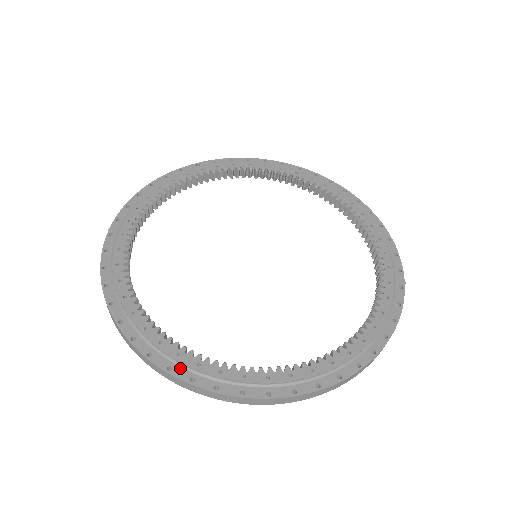
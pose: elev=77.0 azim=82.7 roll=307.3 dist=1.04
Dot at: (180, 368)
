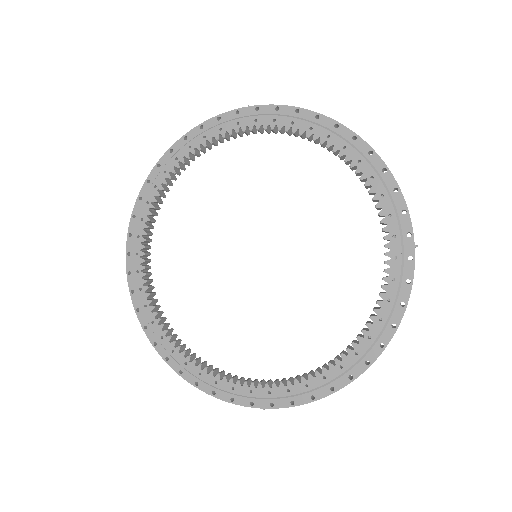
Dot at: (221, 391)
